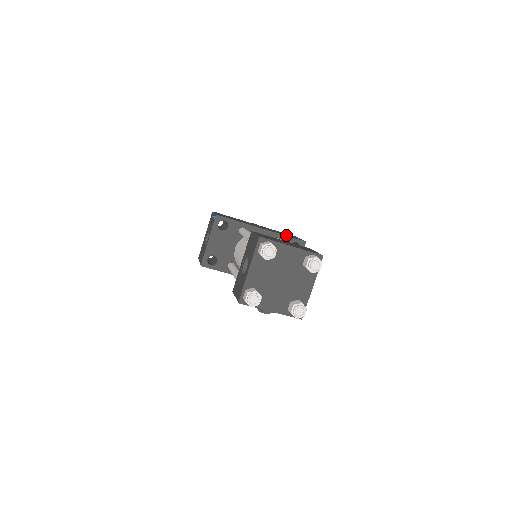
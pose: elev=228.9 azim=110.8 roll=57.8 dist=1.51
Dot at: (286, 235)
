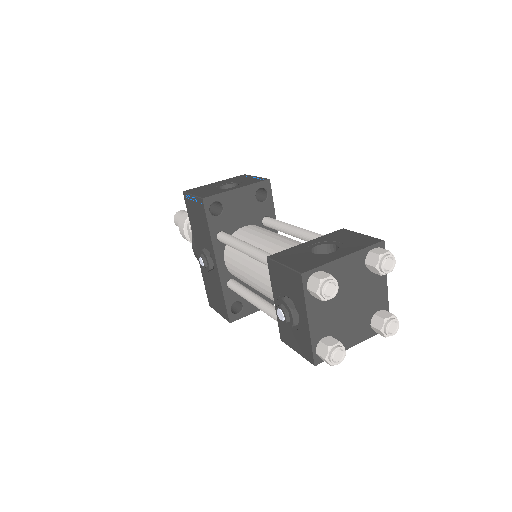
Dot at: occluded
